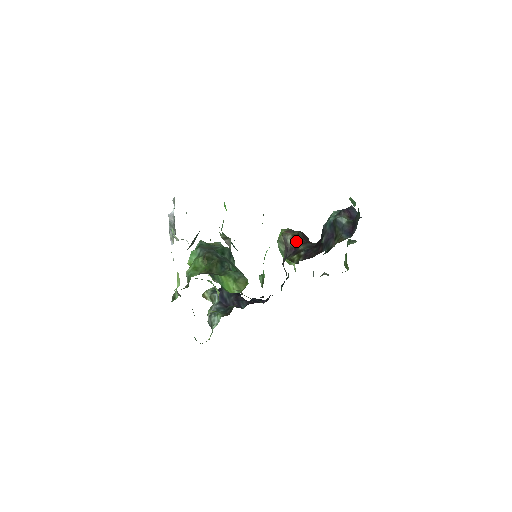
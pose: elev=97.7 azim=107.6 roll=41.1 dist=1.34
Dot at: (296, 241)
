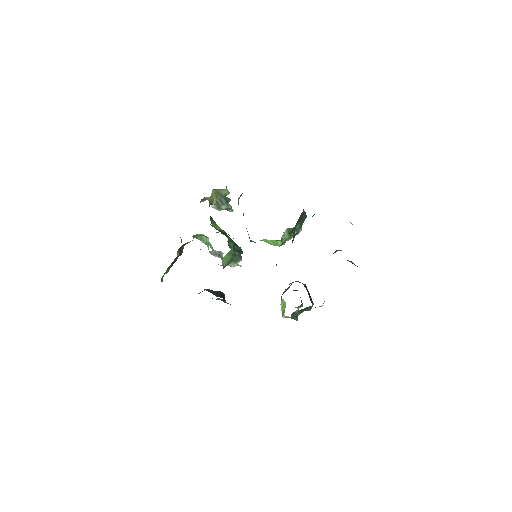
Dot at: occluded
